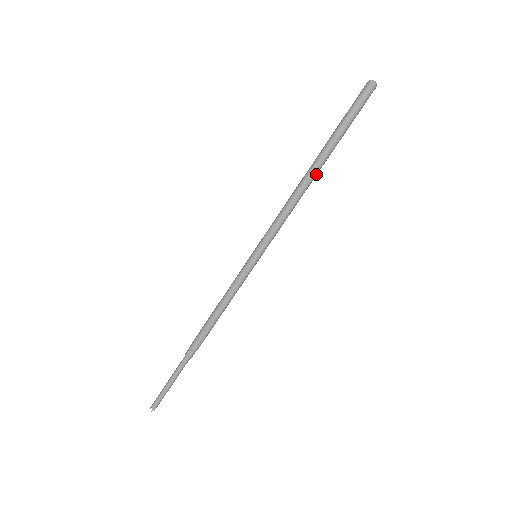
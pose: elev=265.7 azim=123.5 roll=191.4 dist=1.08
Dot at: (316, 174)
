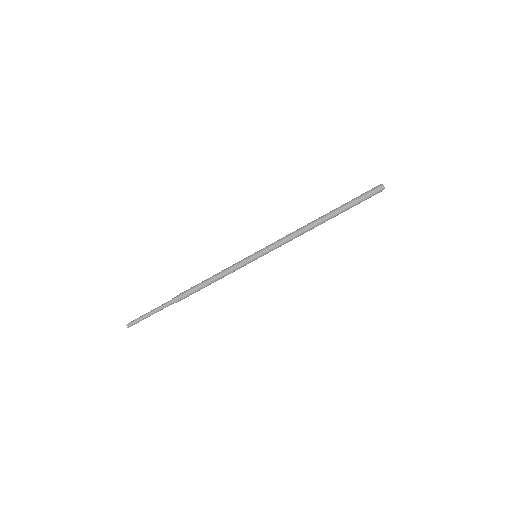
Dot at: (320, 222)
